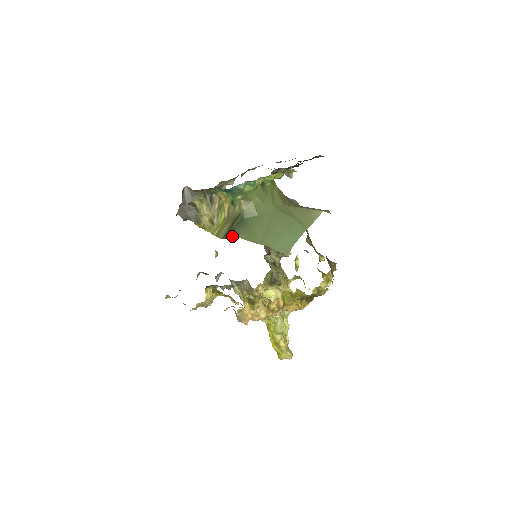
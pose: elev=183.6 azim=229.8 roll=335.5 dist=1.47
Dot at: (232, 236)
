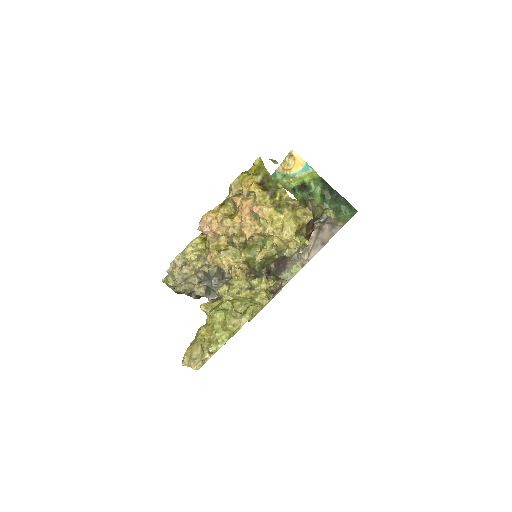
Dot at: occluded
